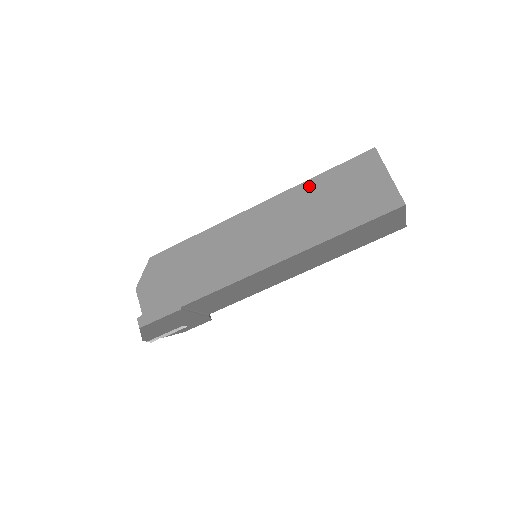
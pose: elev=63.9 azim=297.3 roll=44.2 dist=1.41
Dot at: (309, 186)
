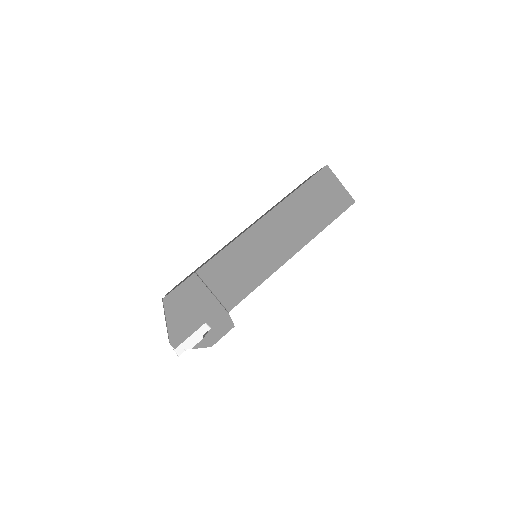
Dot at: occluded
